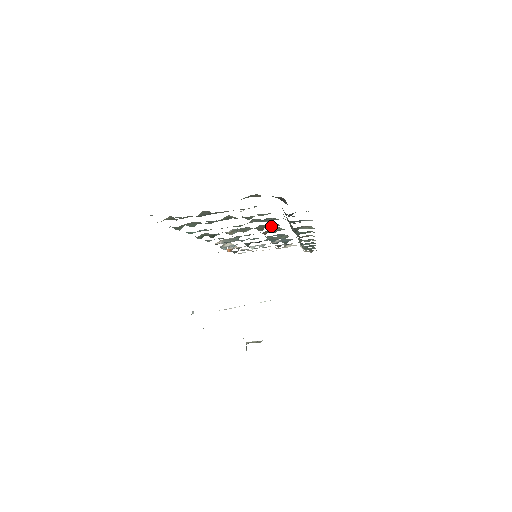
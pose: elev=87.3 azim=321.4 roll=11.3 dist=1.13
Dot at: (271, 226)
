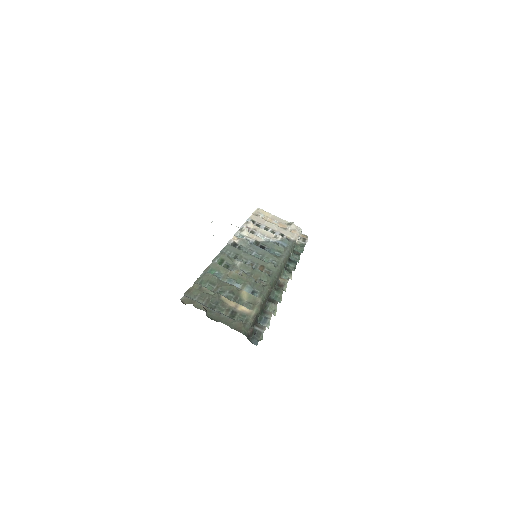
Dot at: (261, 282)
